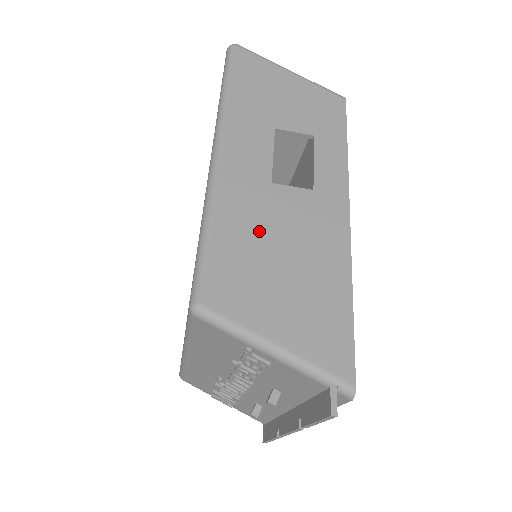
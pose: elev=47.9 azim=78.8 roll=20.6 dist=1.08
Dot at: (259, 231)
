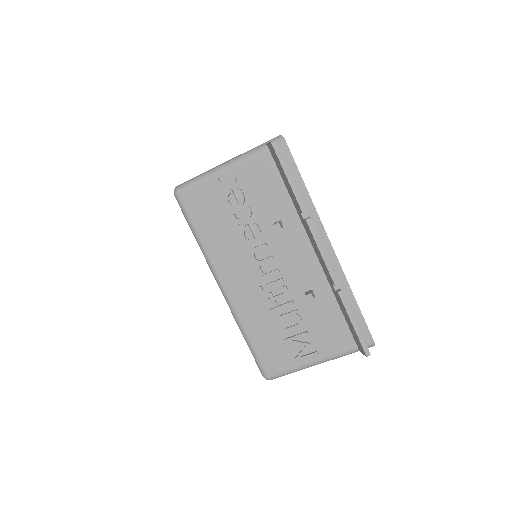
Dot at: occluded
